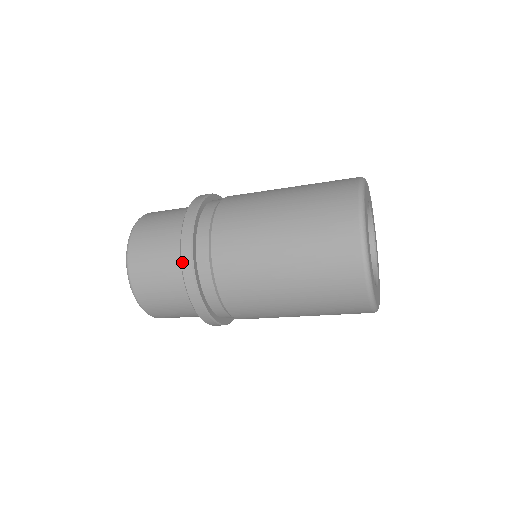
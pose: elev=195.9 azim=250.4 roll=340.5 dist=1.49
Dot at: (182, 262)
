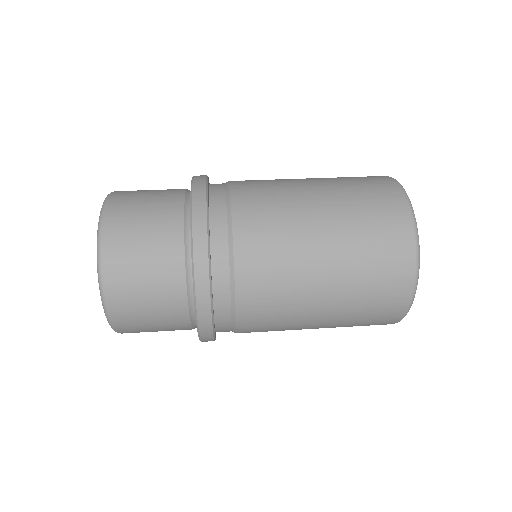
Dot at: occluded
